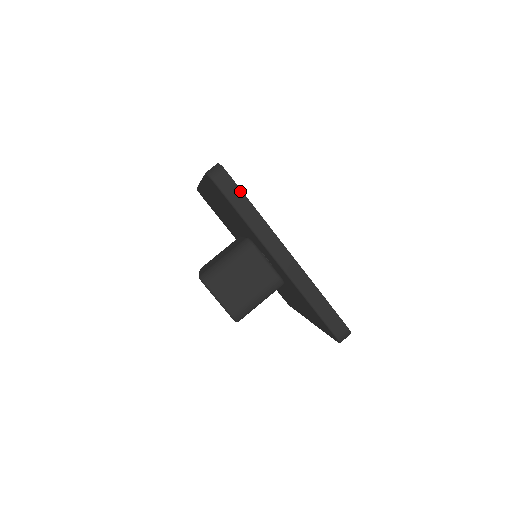
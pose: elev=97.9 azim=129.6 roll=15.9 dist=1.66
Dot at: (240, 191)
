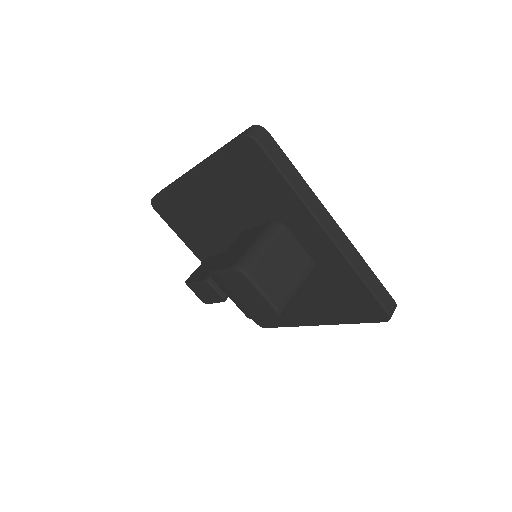
Dot at: (283, 154)
